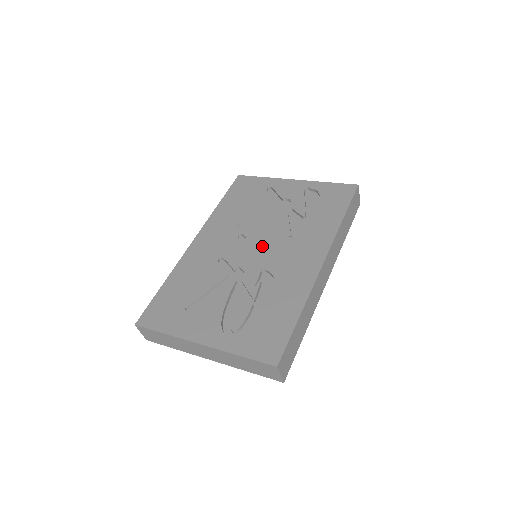
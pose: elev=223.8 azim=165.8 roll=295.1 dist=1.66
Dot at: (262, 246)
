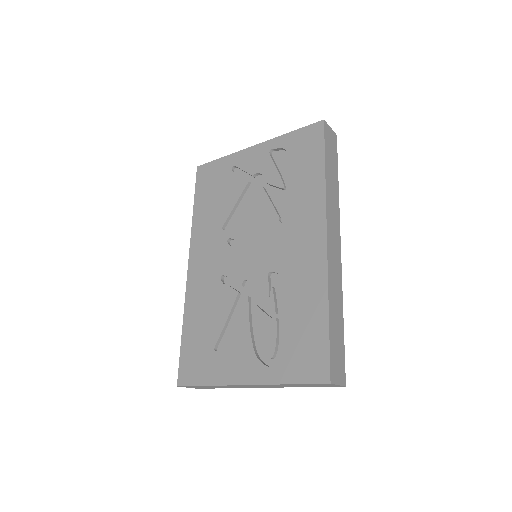
Dot at: (256, 244)
